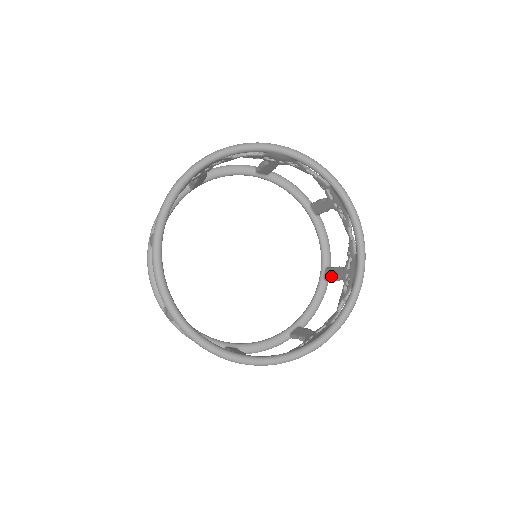
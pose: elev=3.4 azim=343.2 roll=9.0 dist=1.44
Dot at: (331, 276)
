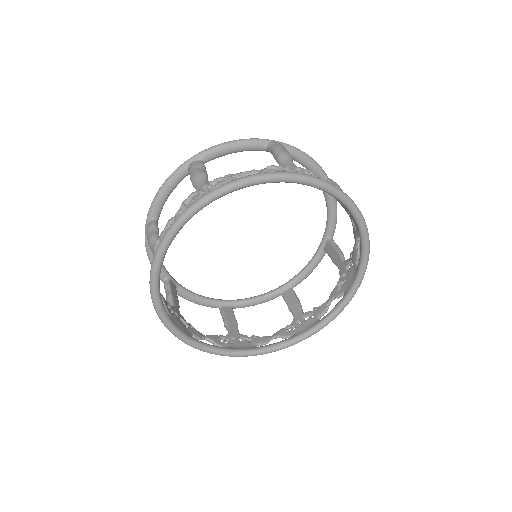
Dot at: (331, 255)
